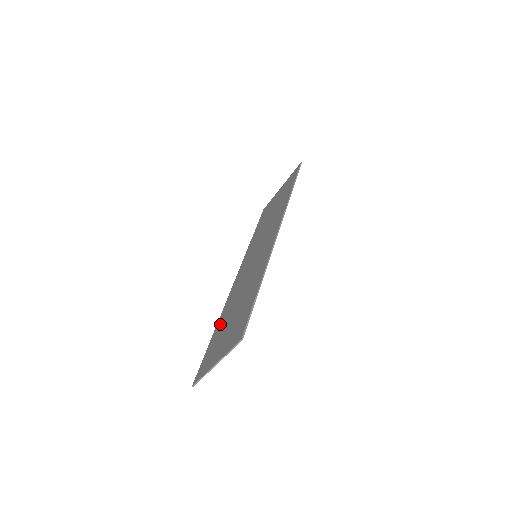
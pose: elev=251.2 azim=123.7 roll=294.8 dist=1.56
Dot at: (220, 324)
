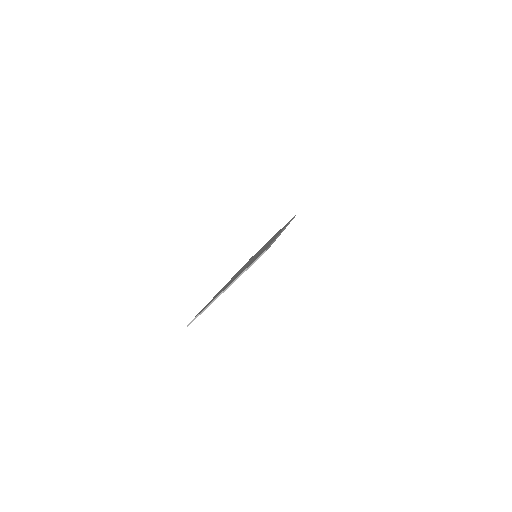
Dot at: occluded
